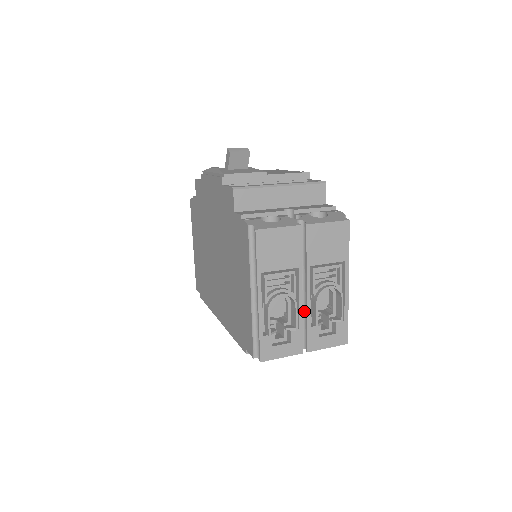
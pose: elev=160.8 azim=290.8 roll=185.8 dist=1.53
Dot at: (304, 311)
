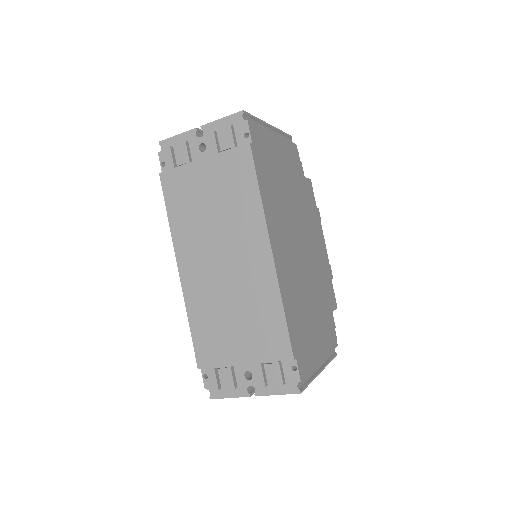
Dot at: occluded
